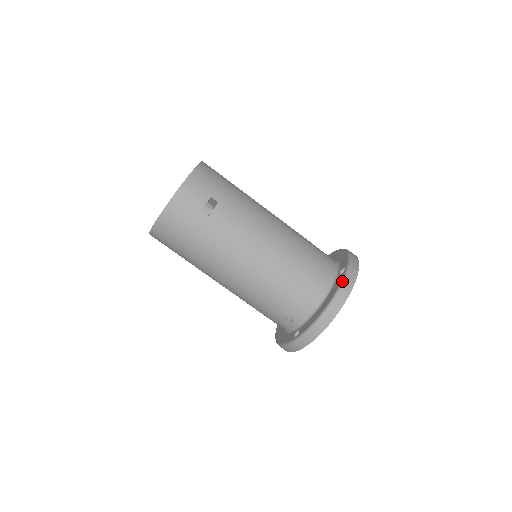
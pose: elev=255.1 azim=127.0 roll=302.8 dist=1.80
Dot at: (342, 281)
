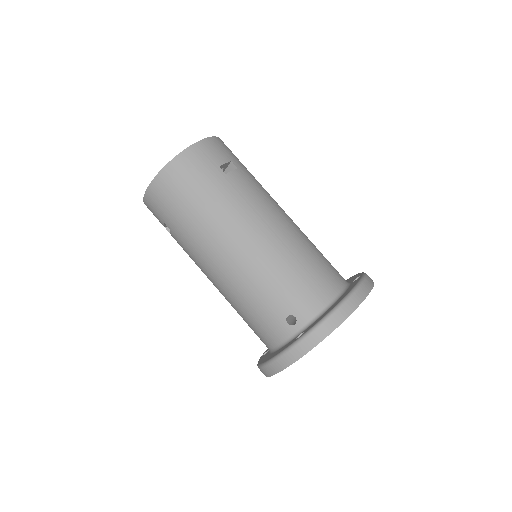
Dot at: (360, 279)
